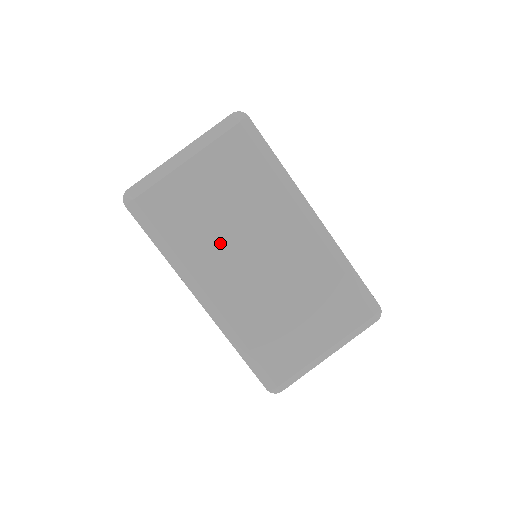
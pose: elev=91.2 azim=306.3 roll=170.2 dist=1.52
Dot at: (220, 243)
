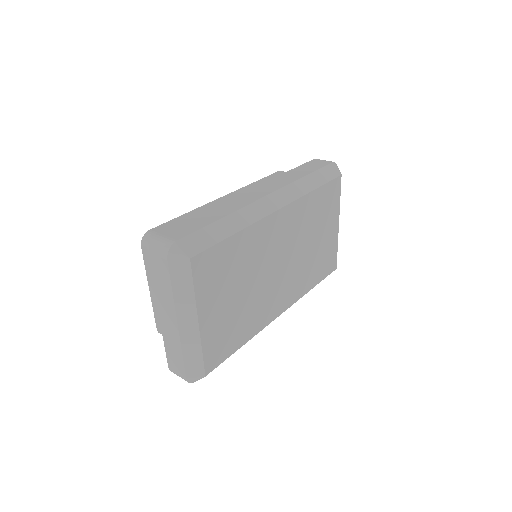
Dot at: (259, 298)
